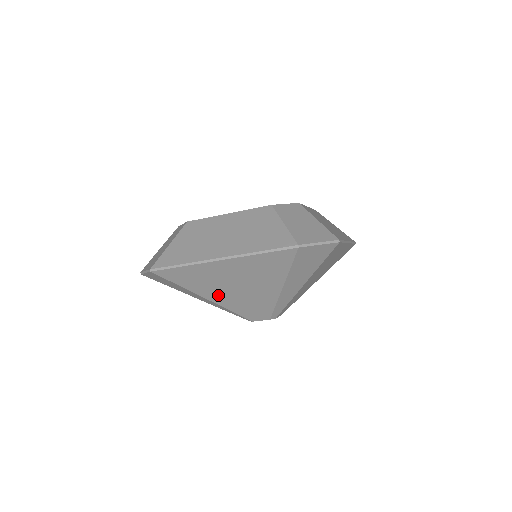
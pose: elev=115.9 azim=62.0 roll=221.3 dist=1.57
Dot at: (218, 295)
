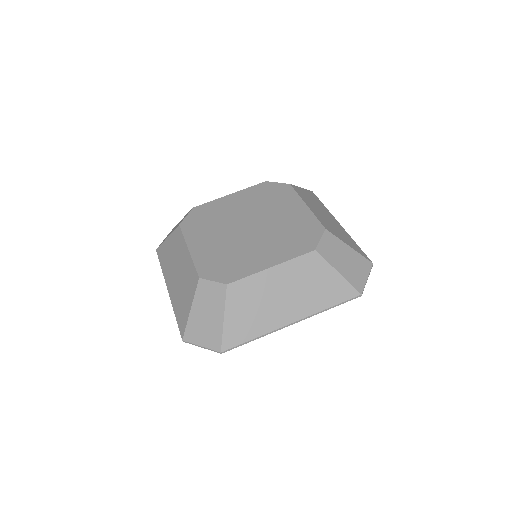
Dot at: occluded
